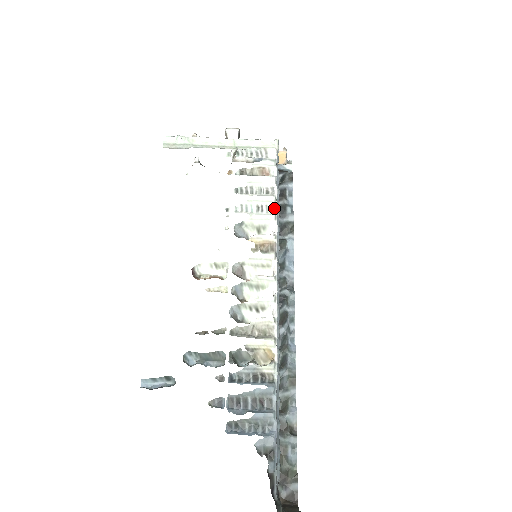
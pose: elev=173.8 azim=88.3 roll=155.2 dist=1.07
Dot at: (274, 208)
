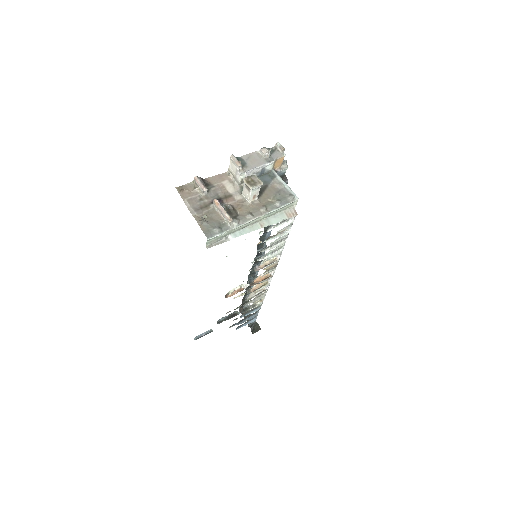
Dot at: (283, 247)
